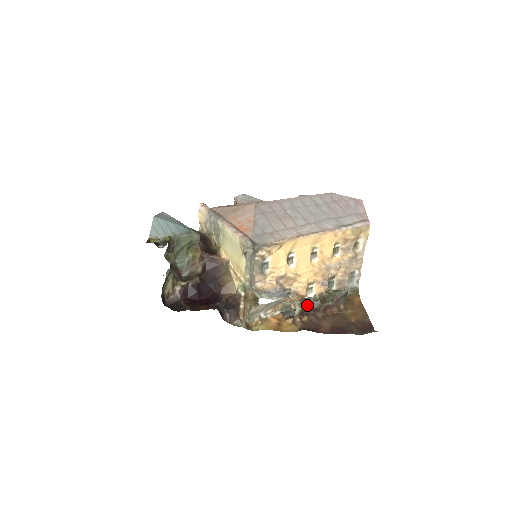
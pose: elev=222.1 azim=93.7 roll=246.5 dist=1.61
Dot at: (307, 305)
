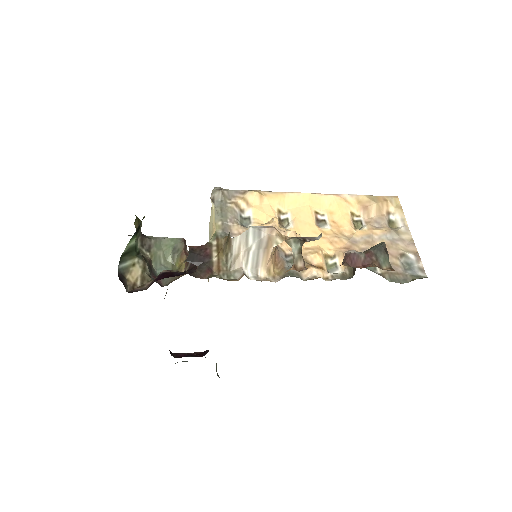
Dot at: (331, 280)
